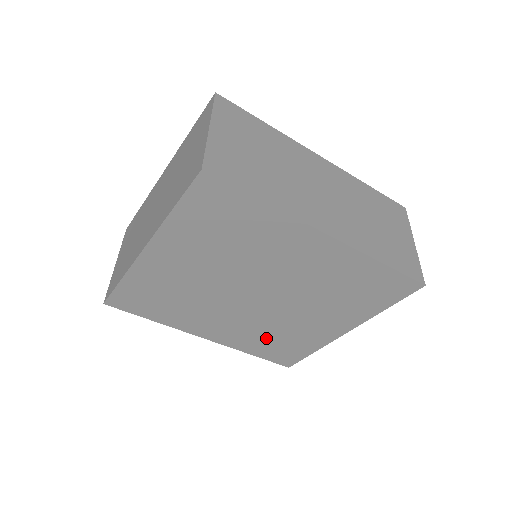
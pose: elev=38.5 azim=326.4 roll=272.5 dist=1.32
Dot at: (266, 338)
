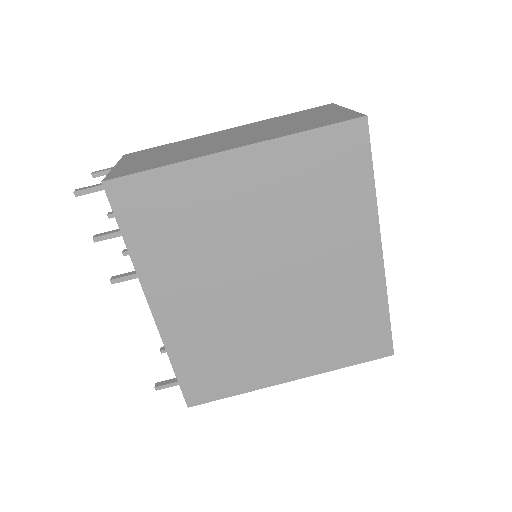
Dot at: (213, 346)
